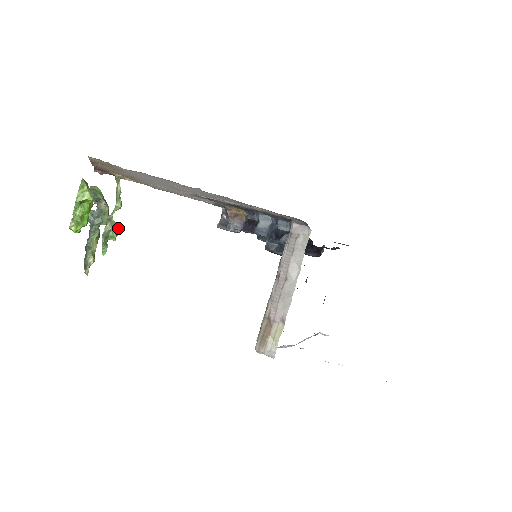
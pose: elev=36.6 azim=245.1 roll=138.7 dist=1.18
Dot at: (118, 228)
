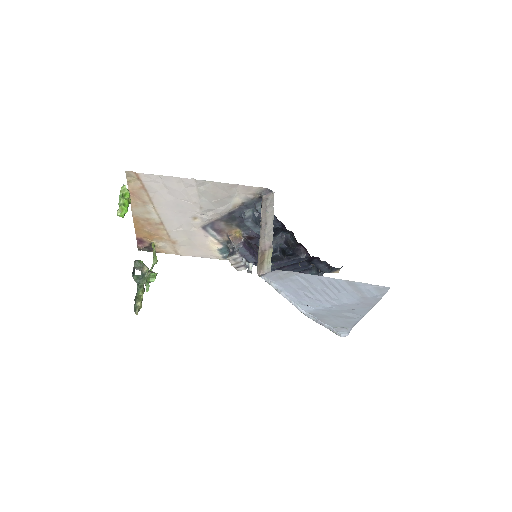
Dot at: (156, 273)
